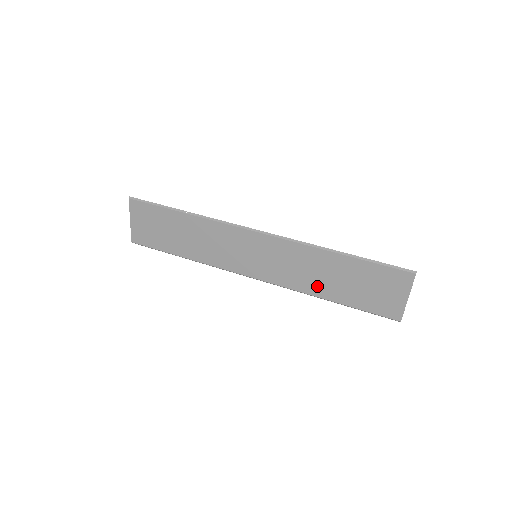
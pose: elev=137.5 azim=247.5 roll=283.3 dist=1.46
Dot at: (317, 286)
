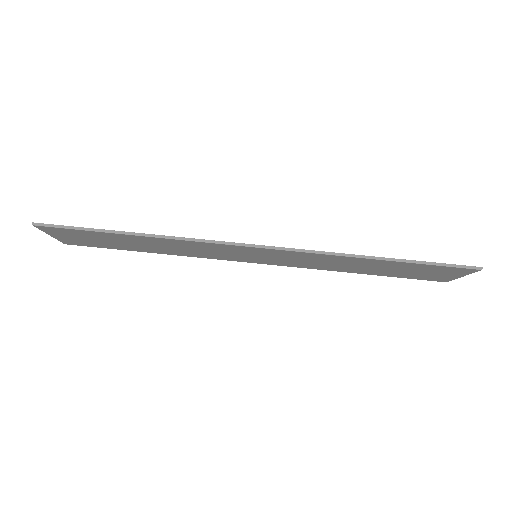
Dot at: (343, 269)
